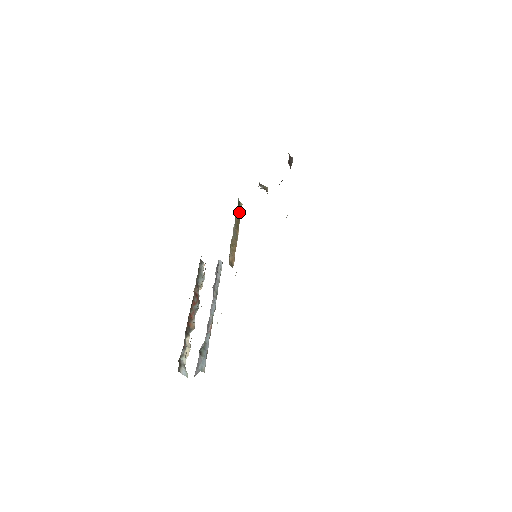
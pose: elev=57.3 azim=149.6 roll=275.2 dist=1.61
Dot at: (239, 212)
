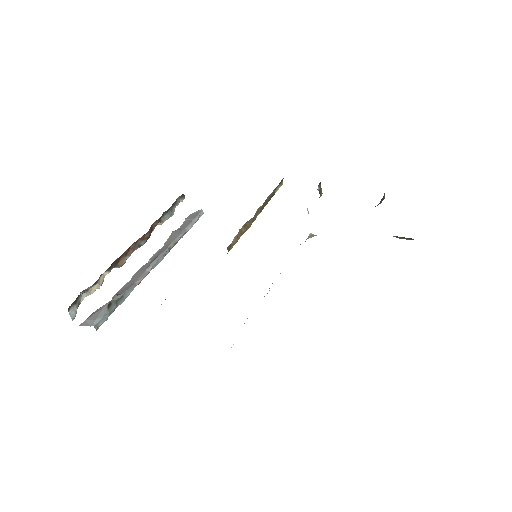
Dot at: (275, 191)
